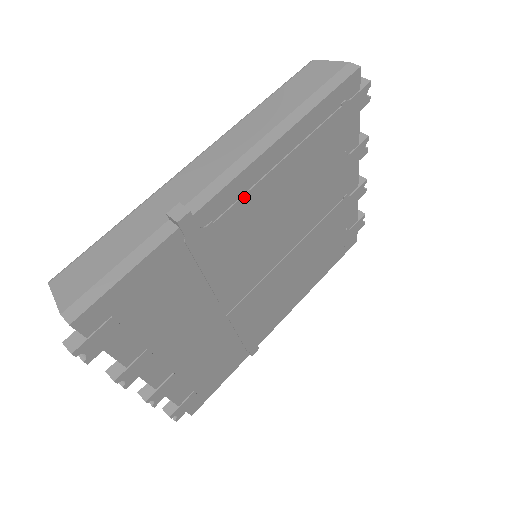
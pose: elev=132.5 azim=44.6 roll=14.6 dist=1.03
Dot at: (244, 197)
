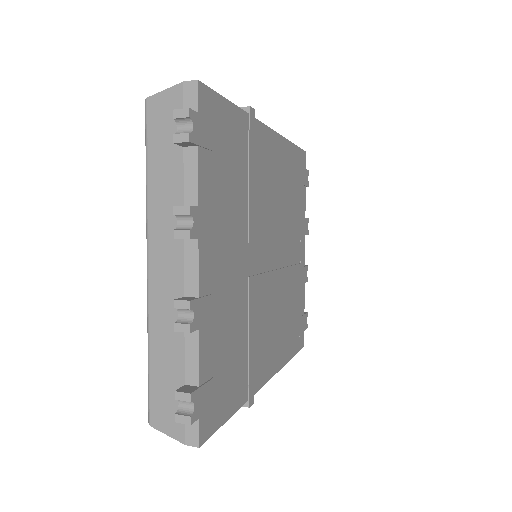
Dot at: (271, 151)
